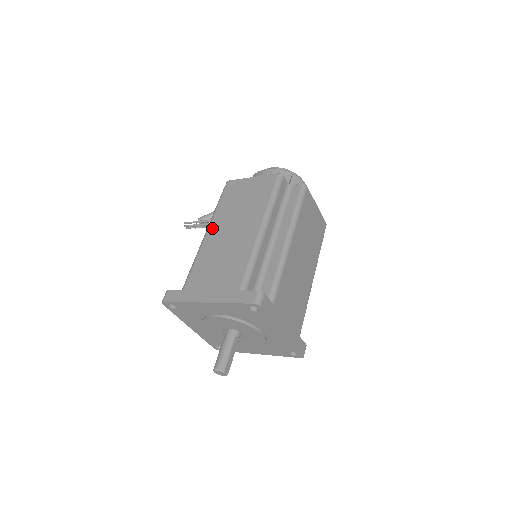
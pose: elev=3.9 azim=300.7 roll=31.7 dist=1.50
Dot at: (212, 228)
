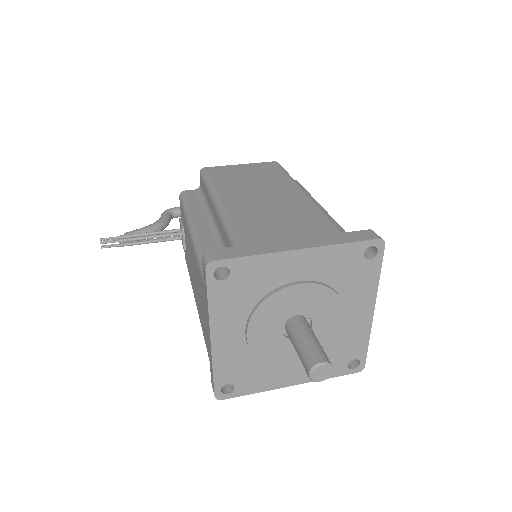
Dot at: (225, 196)
